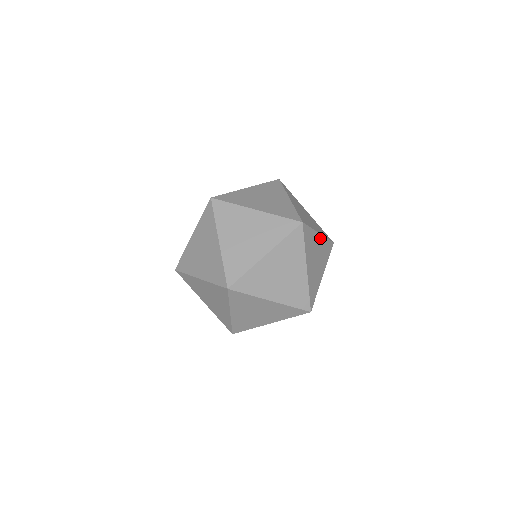
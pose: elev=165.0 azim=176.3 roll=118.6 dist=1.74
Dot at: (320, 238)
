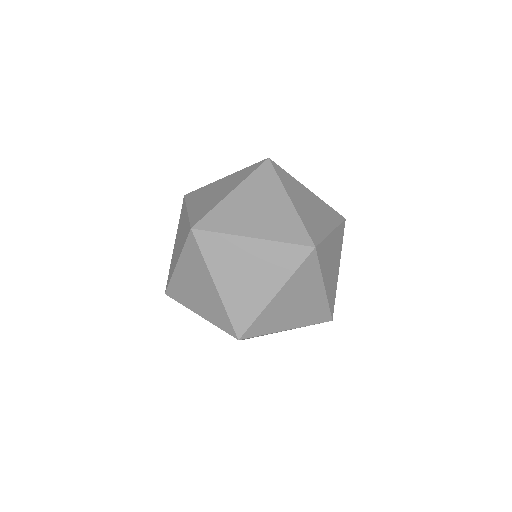
Dot at: (291, 197)
